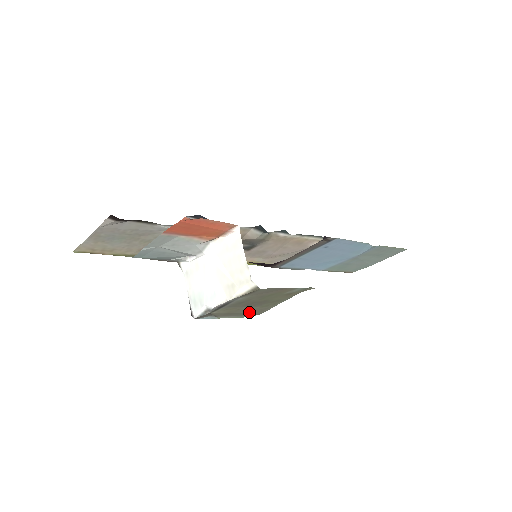
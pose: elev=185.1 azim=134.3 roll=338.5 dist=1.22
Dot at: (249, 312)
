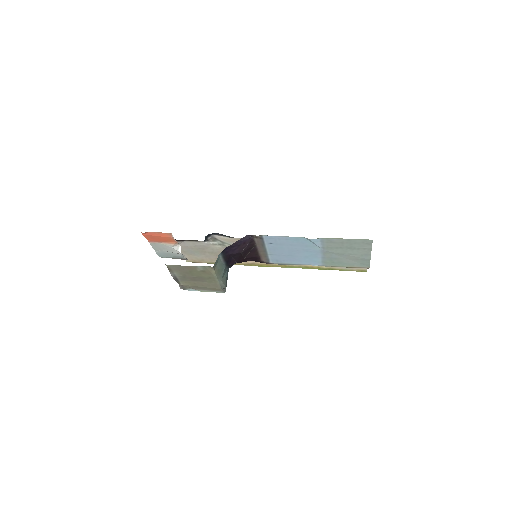
Dot at: (208, 287)
